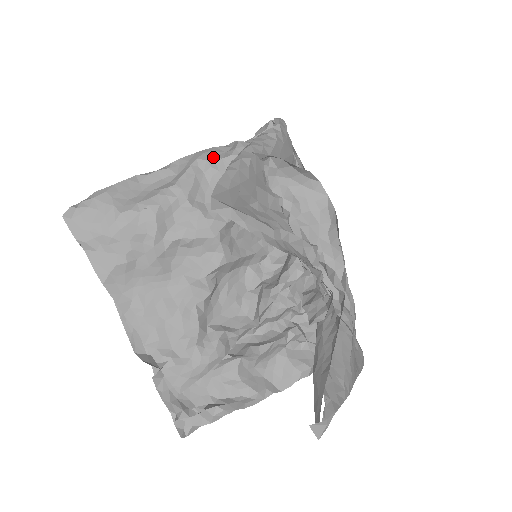
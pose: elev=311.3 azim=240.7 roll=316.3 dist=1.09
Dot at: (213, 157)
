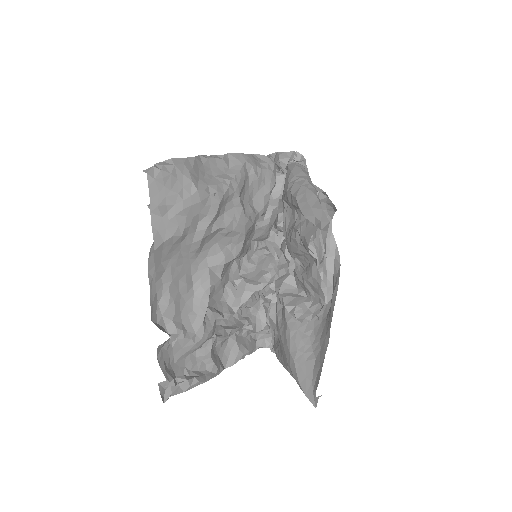
Dot at: (256, 164)
